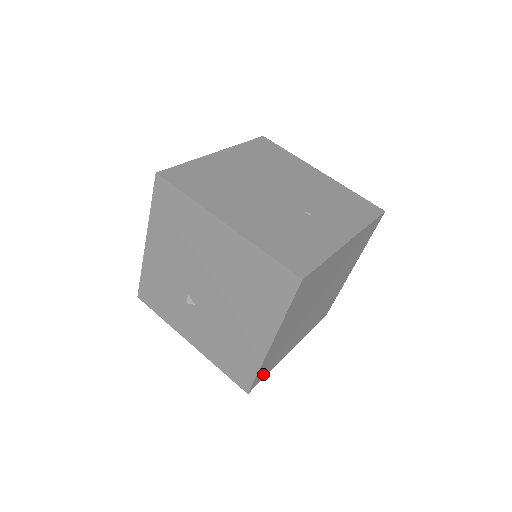
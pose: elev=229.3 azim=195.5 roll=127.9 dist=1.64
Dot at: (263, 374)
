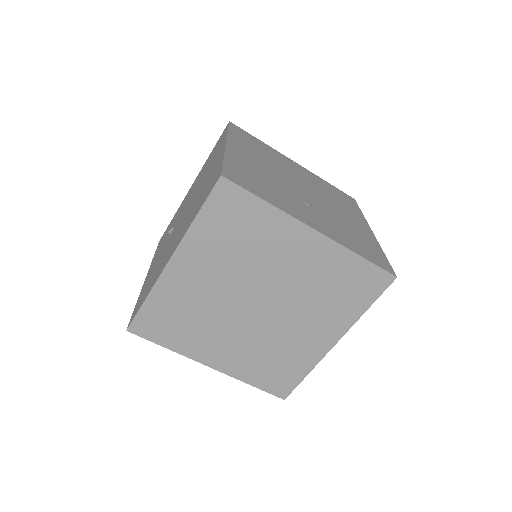
Dot at: (155, 328)
